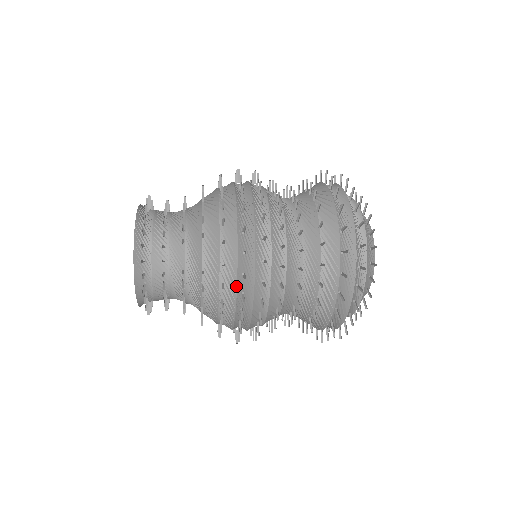
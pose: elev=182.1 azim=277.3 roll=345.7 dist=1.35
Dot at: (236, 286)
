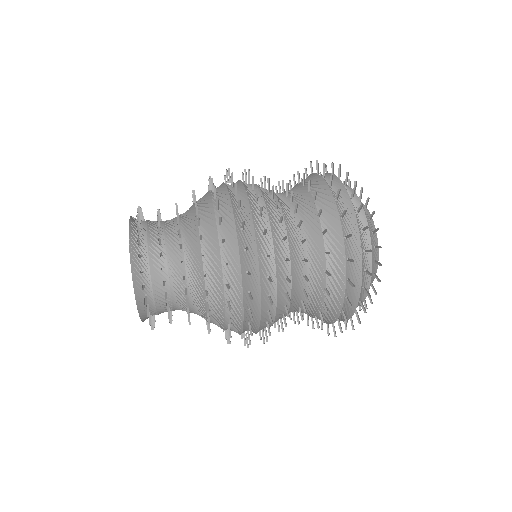
Dot at: (242, 304)
